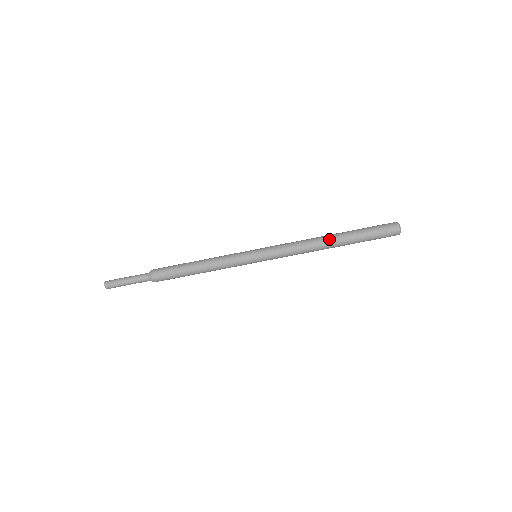
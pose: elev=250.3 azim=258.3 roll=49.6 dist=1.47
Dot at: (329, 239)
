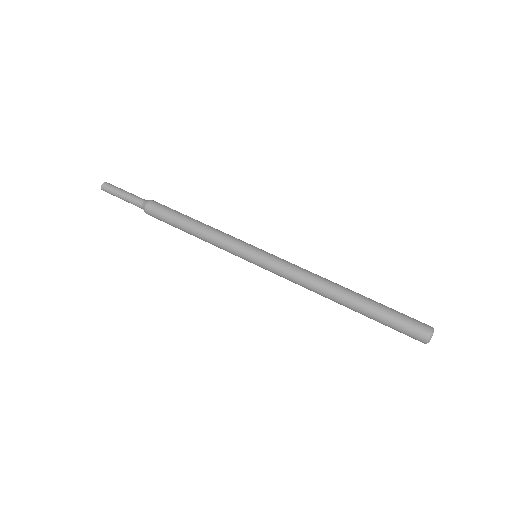
Dot at: (342, 292)
